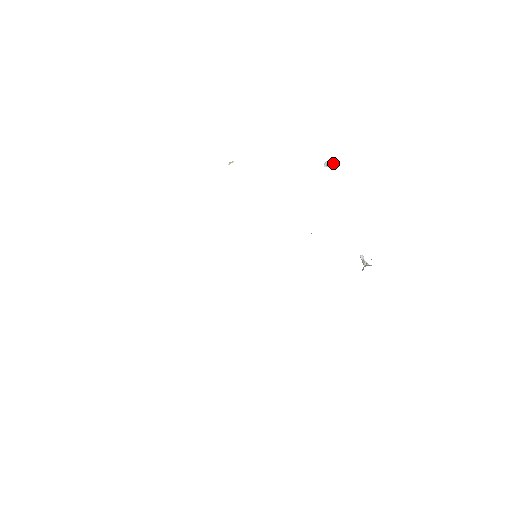
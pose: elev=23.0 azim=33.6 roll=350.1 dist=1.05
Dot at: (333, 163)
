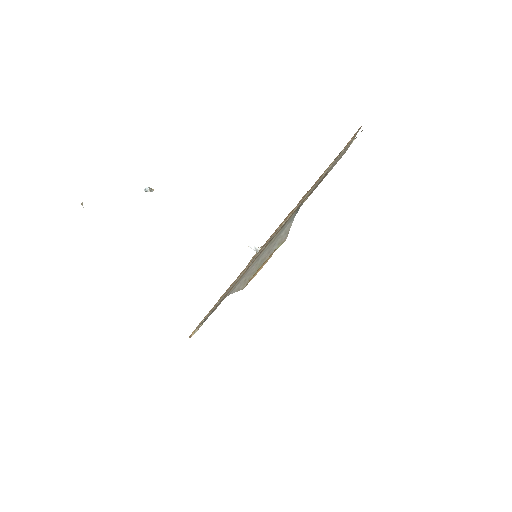
Dot at: (151, 188)
